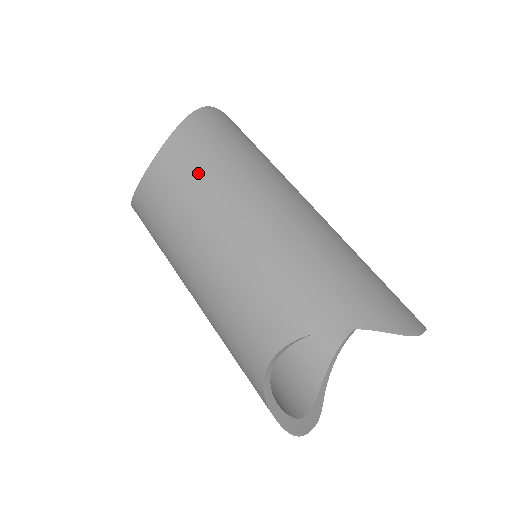
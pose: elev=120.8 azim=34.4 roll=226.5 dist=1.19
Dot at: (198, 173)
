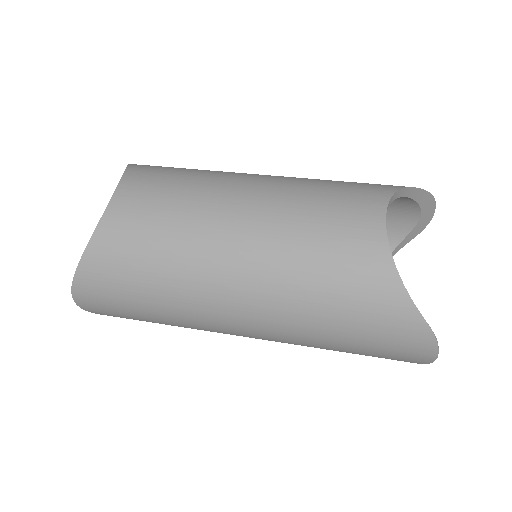
Dot at: (184, 171)
